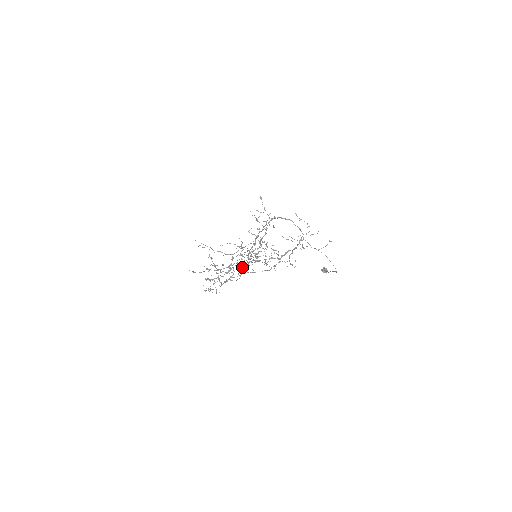
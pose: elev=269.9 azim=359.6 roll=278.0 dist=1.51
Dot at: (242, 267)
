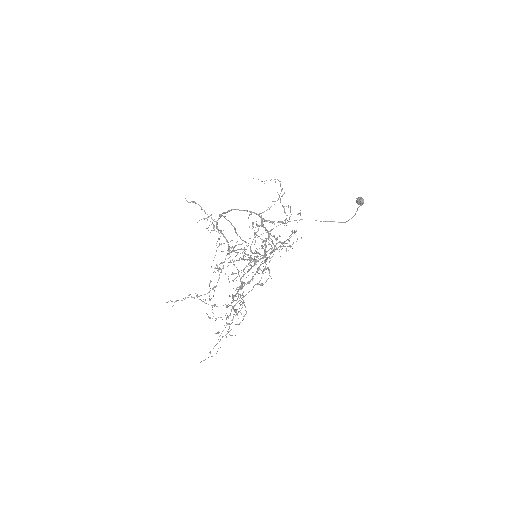
Dot at: occluded
